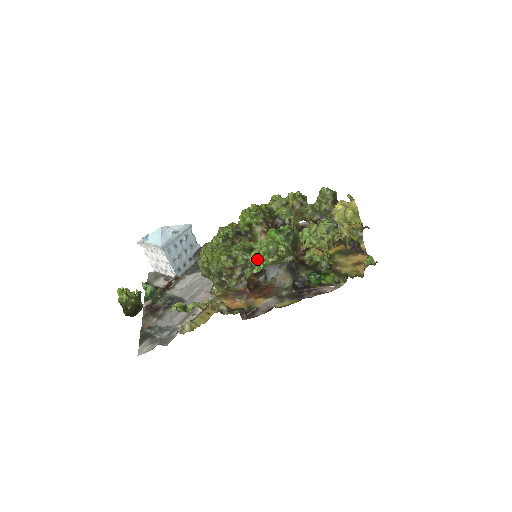
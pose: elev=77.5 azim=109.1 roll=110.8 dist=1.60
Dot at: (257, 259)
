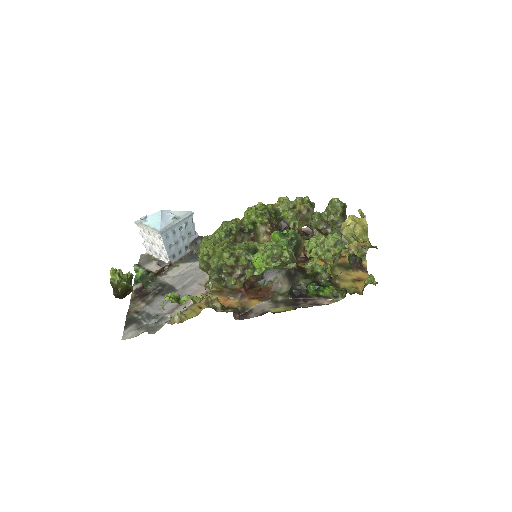
Dot at: (260, 261)
